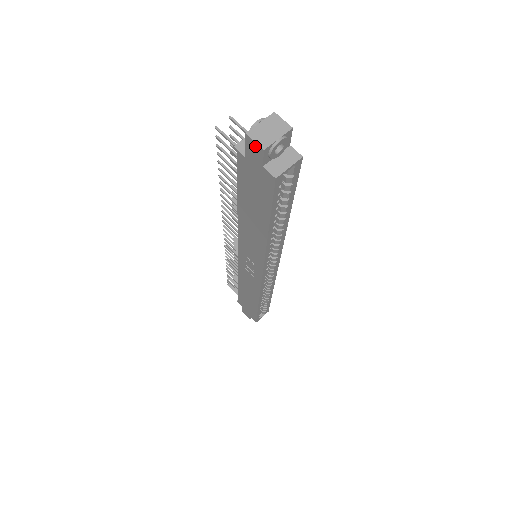
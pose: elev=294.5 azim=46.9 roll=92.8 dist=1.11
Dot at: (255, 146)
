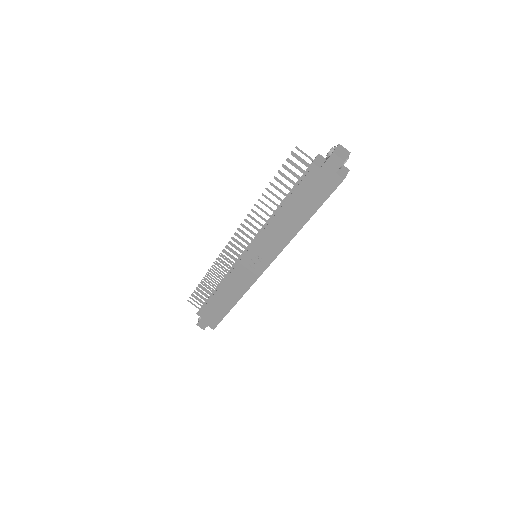
Dot at: (337, 160)
